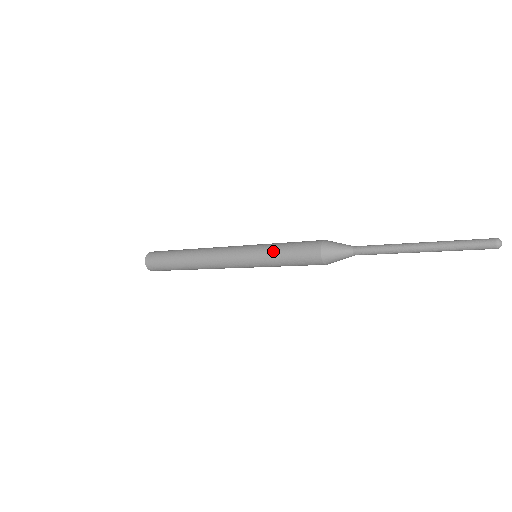
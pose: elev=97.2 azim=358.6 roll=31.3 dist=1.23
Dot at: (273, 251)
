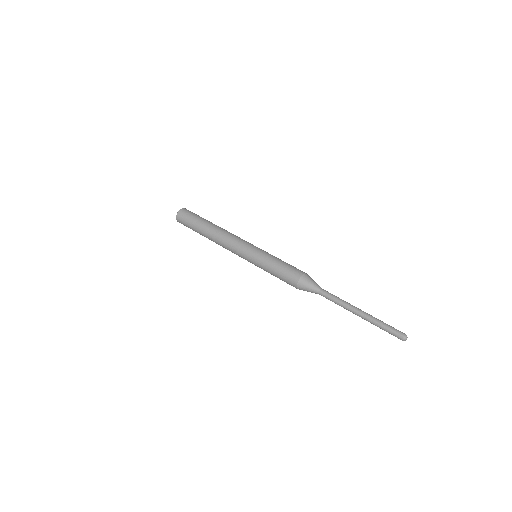
Dot at: (266, 269)
